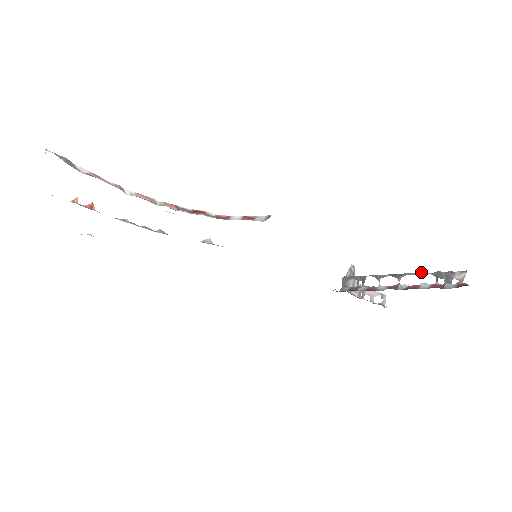
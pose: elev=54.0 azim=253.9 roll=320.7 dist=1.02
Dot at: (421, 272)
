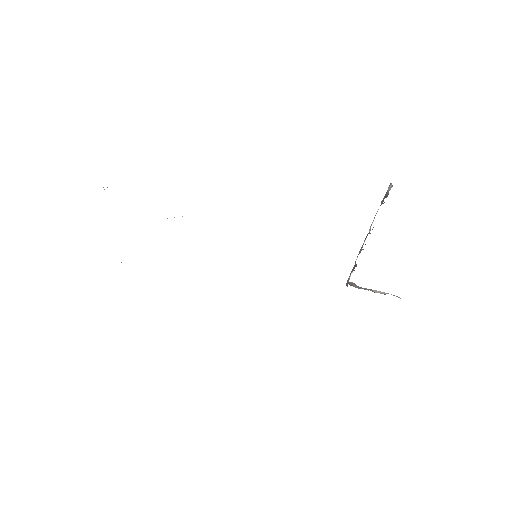
Dot at: (375, 215)
